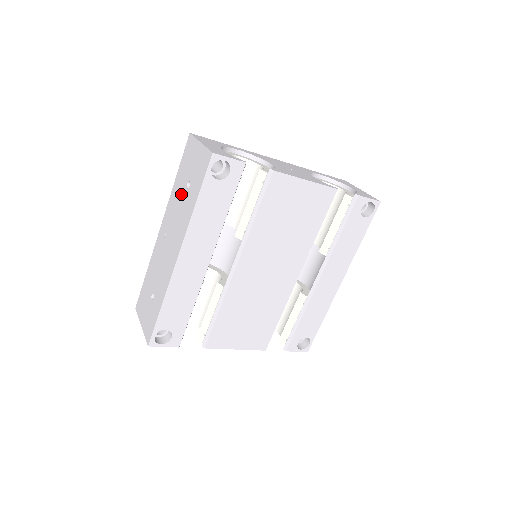
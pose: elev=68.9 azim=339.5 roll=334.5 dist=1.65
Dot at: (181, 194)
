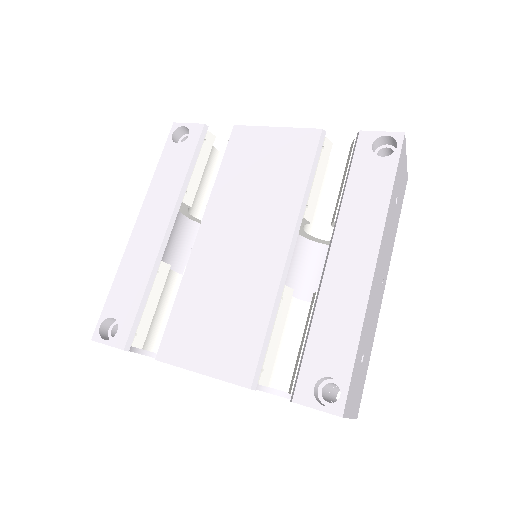
Dot at: occluded
